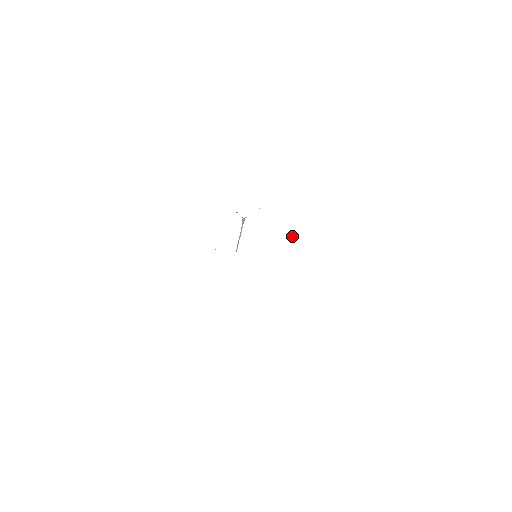
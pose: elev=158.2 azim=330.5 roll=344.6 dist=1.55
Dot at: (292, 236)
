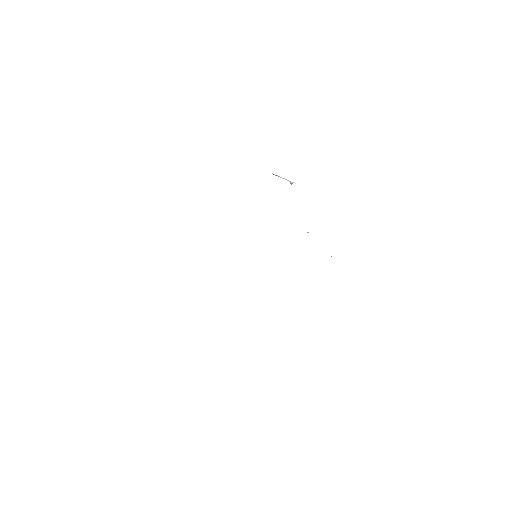
Dot at: occluded
